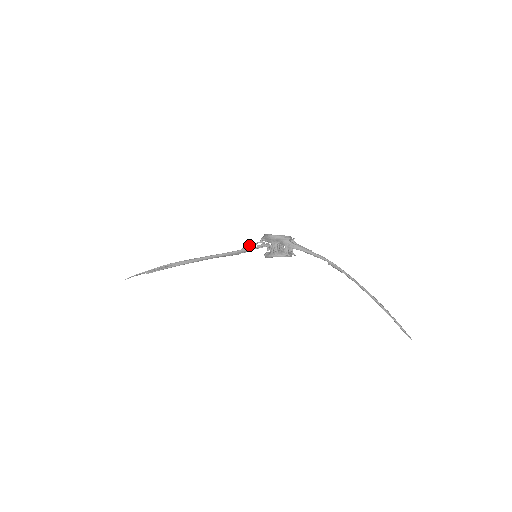
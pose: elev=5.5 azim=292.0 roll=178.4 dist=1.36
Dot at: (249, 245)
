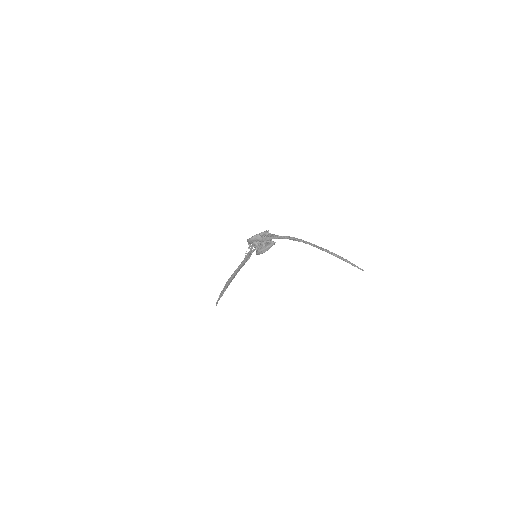
Dot at: occluded
